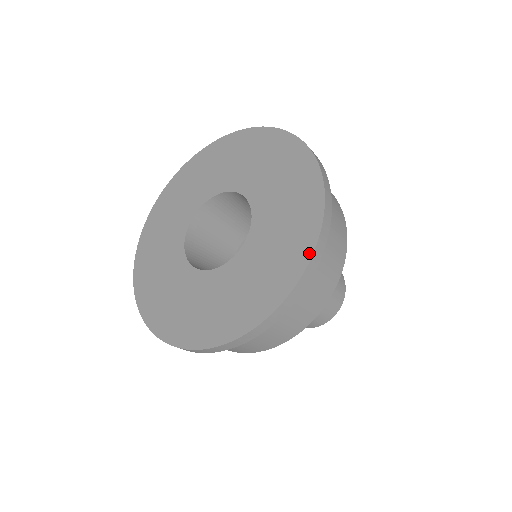
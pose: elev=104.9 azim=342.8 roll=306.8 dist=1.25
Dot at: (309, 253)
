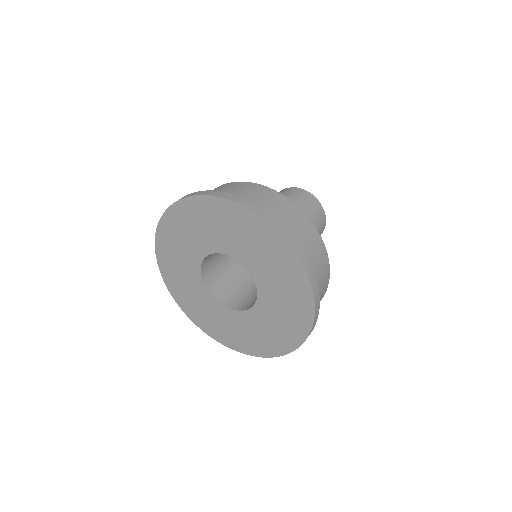
Dot at: (312, 308)
